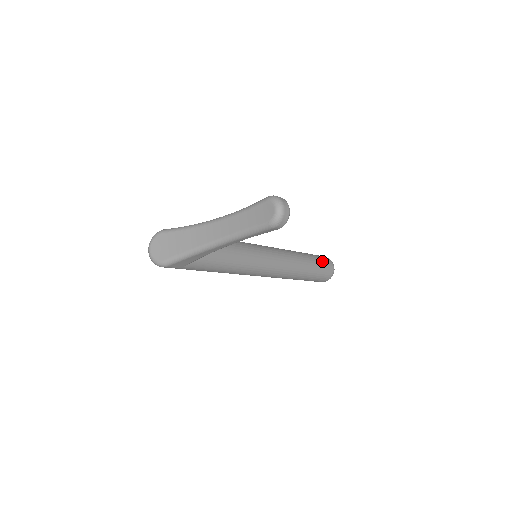
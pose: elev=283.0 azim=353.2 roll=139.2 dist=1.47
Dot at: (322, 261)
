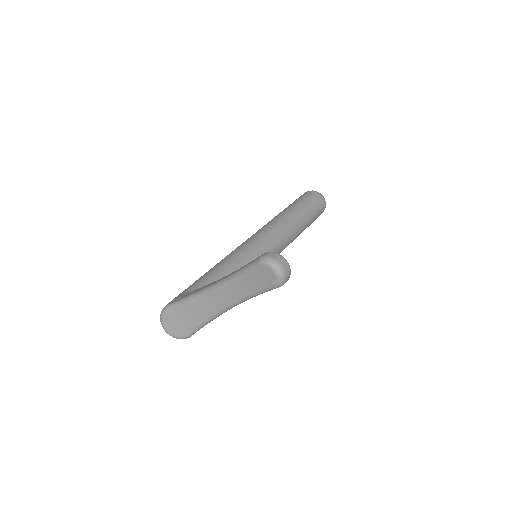
Dot at: (311, 202)
